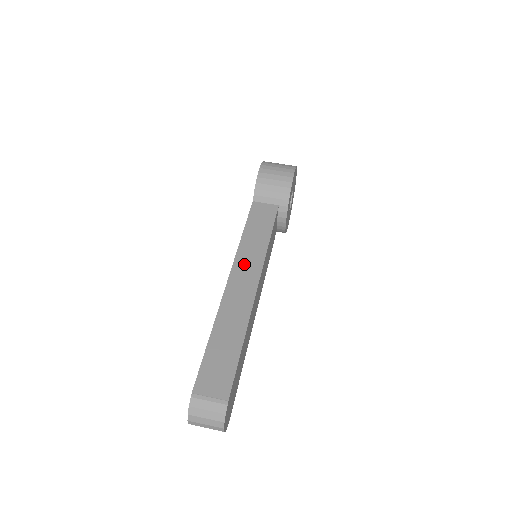
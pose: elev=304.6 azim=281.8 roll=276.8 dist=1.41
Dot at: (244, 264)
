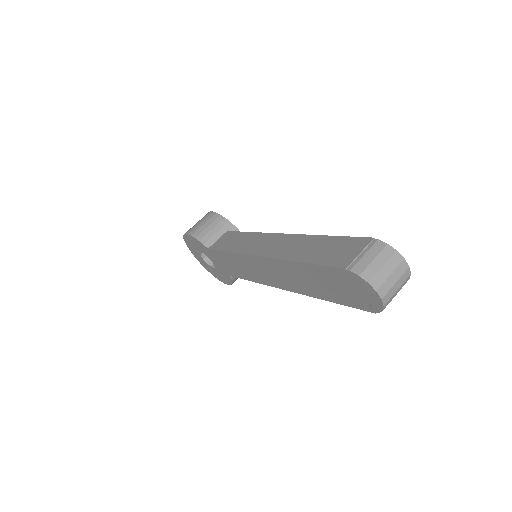
Dot at: (254, 246)
